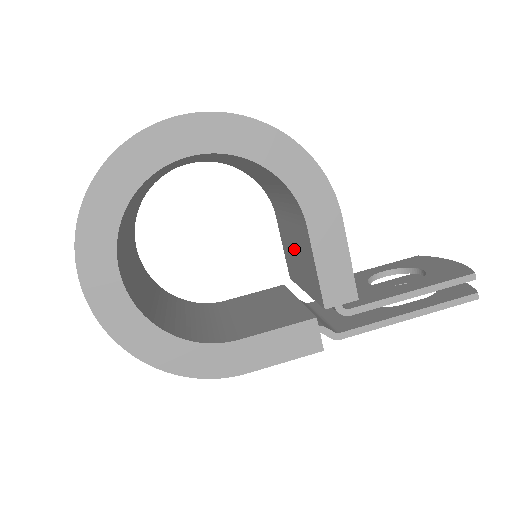
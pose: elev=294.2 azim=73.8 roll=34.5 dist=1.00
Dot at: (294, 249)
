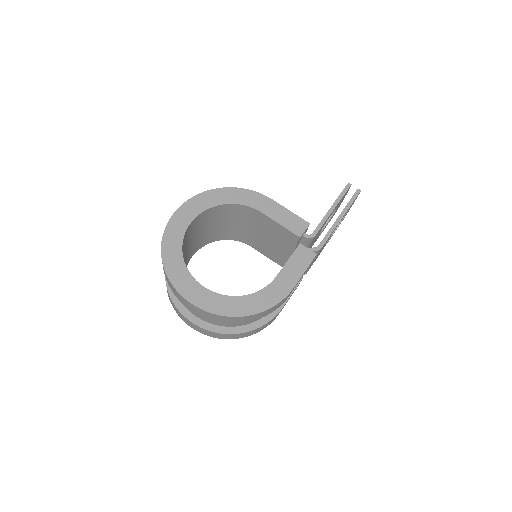
Dot at: (270, 242)
